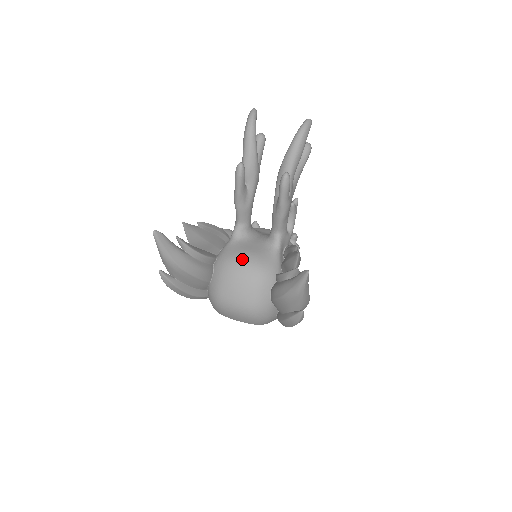
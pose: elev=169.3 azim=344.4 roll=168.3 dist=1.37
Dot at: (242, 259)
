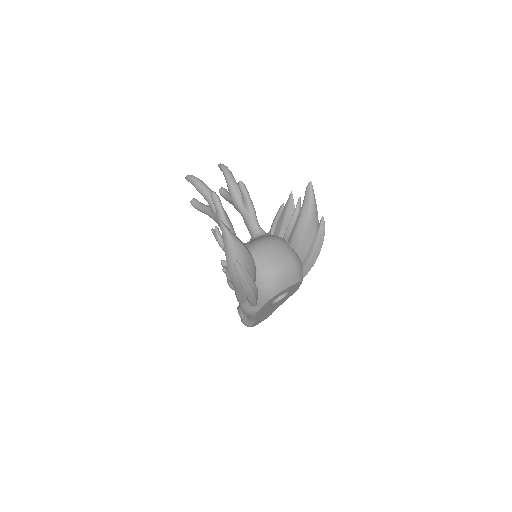
Dot at: (260, 241)
